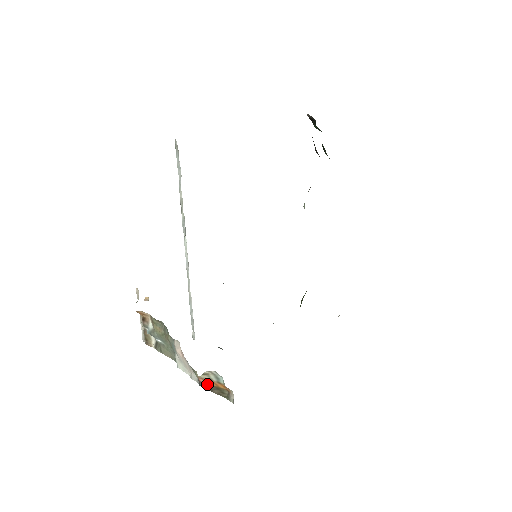
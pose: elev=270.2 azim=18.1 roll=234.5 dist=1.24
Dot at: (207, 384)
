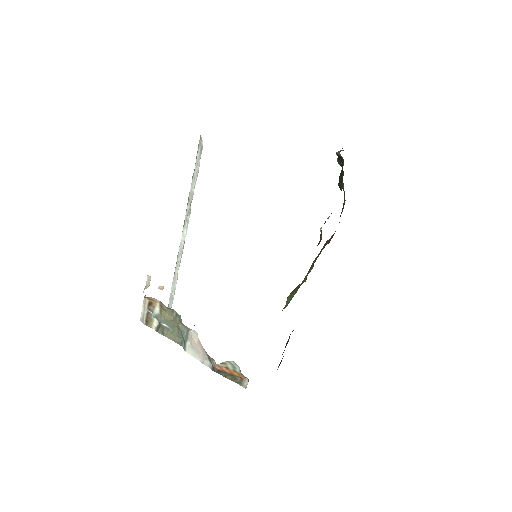
Dot at: (222, 371)
